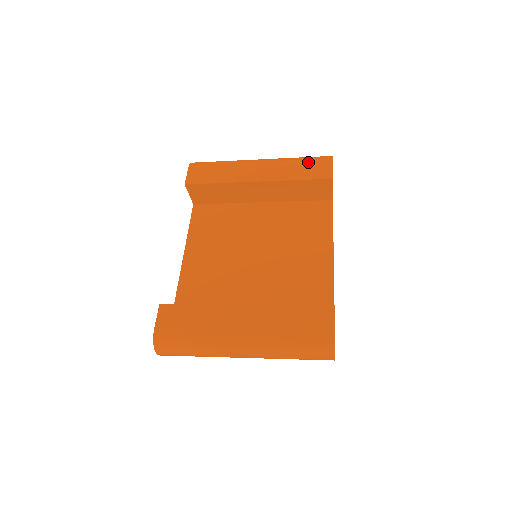
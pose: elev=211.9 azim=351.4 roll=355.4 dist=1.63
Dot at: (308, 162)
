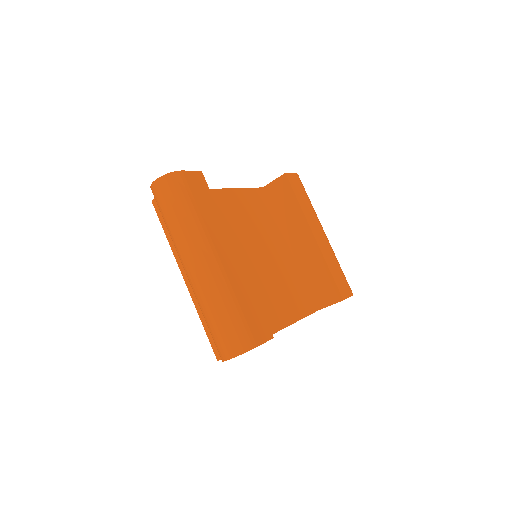
Dot at: (343, 275)
